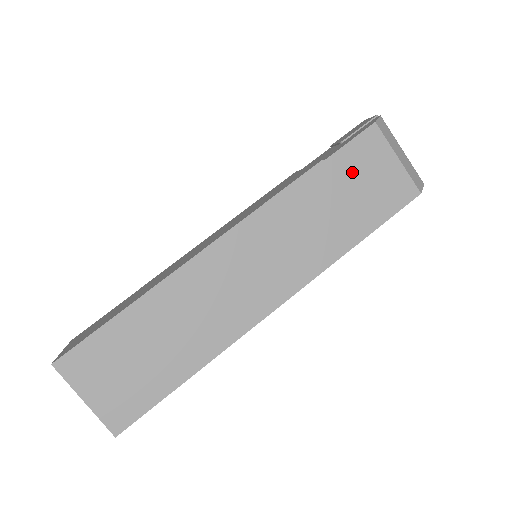
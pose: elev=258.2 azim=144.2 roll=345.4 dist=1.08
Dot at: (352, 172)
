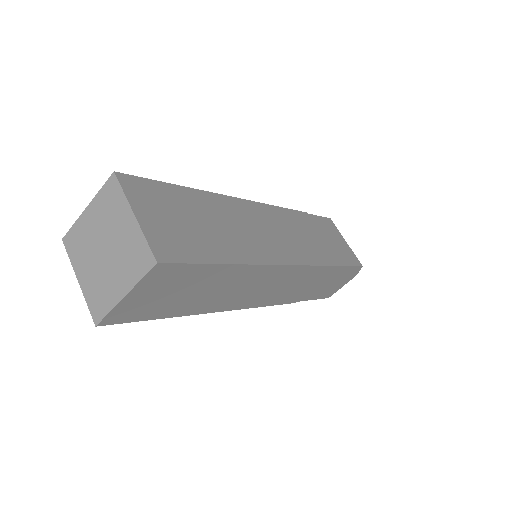
Dot at: (324, 230)
